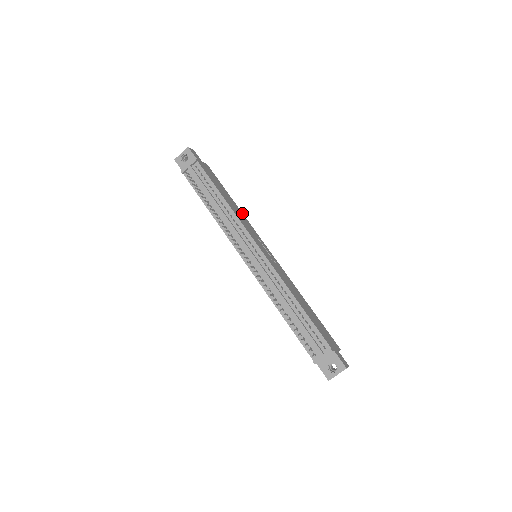
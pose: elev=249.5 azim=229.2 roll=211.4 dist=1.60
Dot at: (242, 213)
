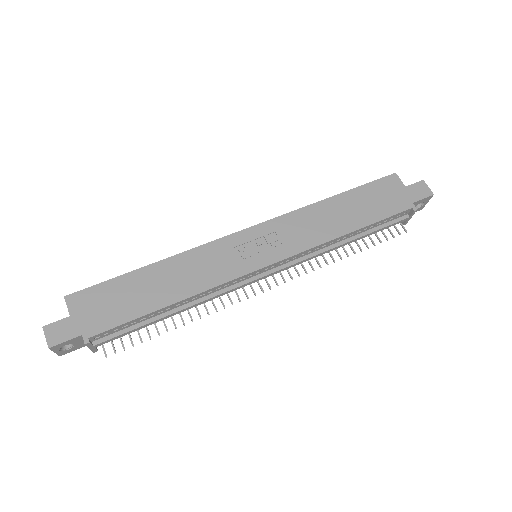
Dot at: (175, 257)
